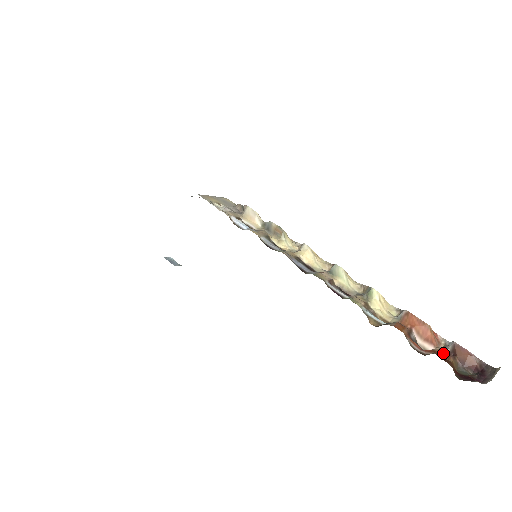
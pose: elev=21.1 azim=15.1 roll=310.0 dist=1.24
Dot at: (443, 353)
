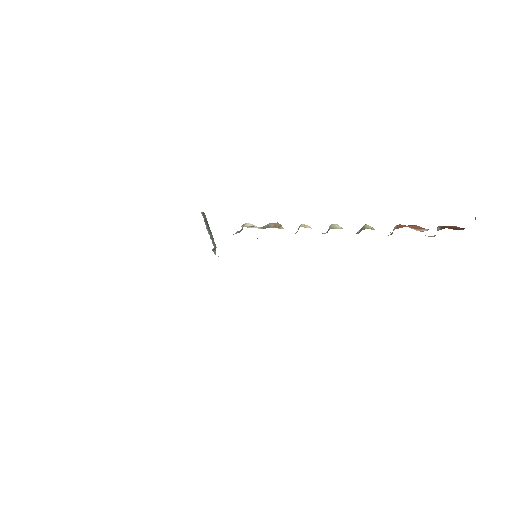
Dot at: occluded
